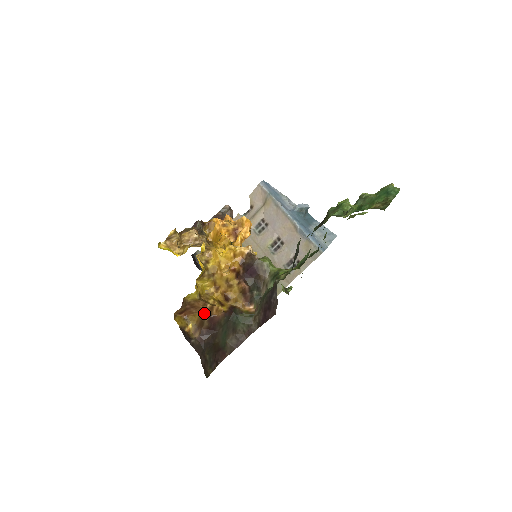
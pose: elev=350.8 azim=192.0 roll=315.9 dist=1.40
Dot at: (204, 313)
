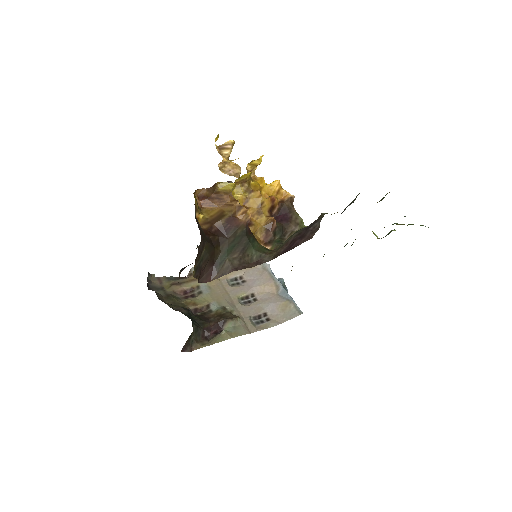
Dot at: (227, 210)
